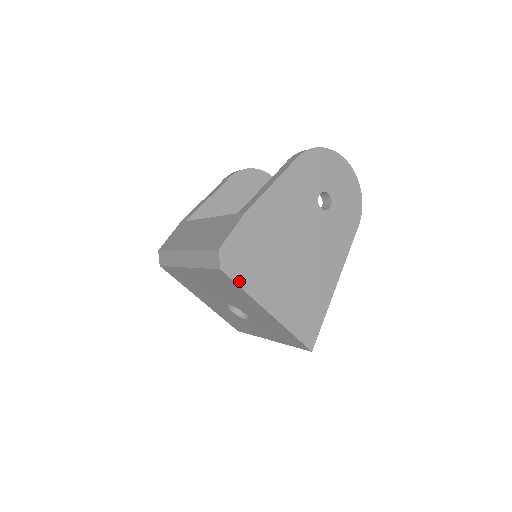
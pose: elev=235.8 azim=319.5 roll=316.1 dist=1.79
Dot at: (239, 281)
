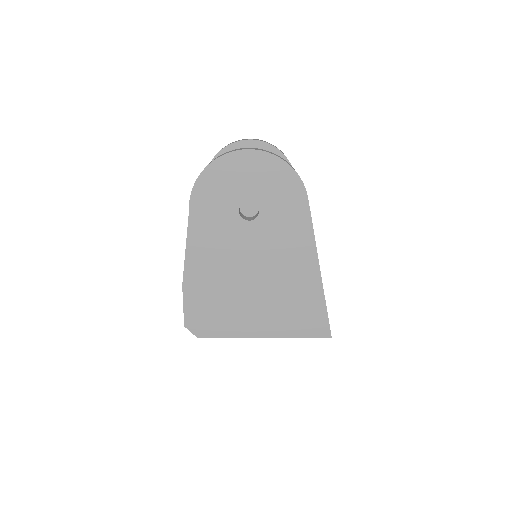
Dot at: (219, 334)
